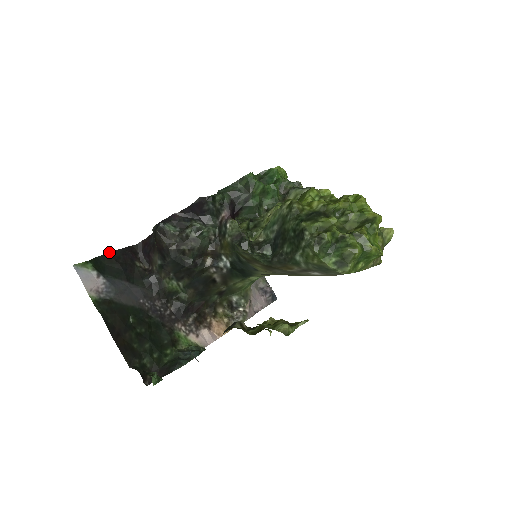
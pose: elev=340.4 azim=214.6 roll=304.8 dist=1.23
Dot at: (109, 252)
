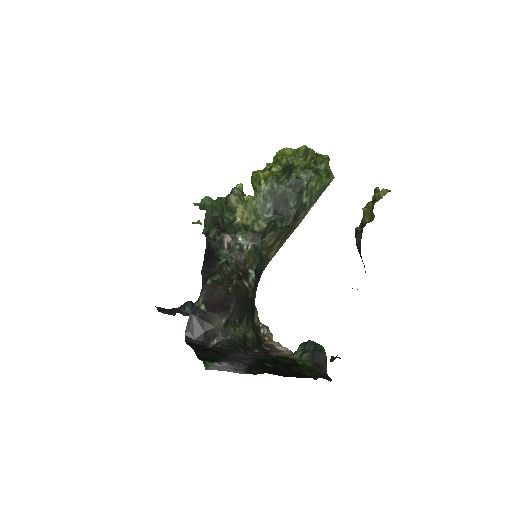
Dot at: occluded
